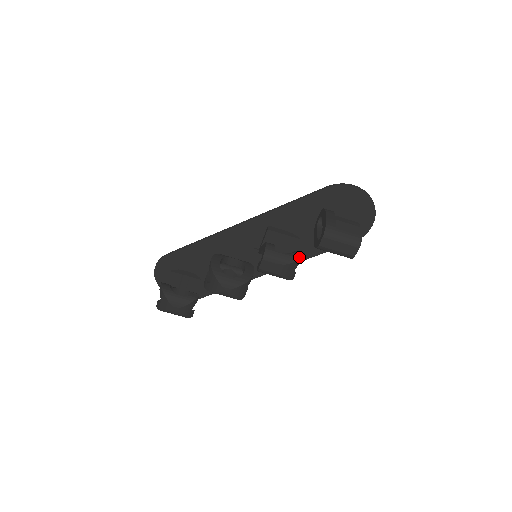
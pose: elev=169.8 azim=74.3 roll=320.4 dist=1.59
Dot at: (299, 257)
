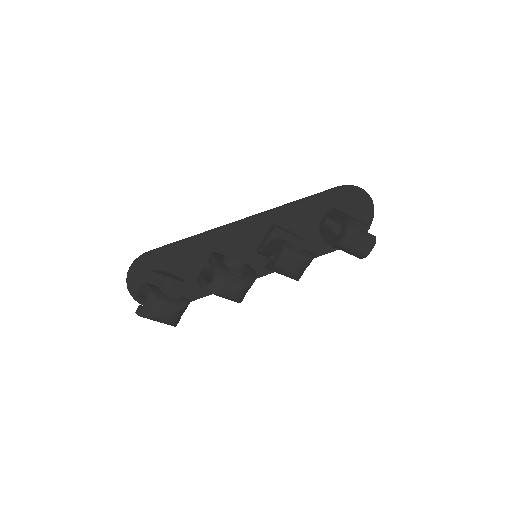
Dot at: (313, 255)
